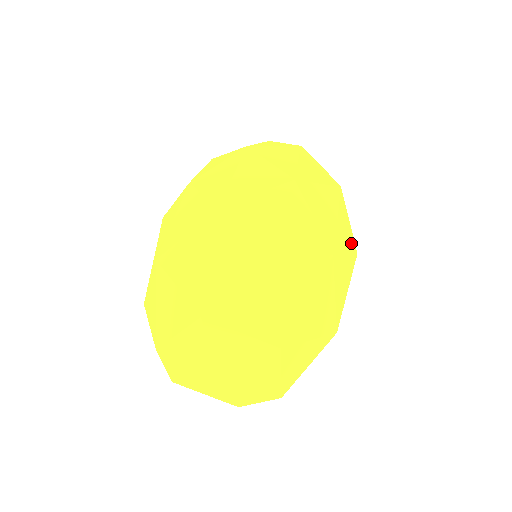
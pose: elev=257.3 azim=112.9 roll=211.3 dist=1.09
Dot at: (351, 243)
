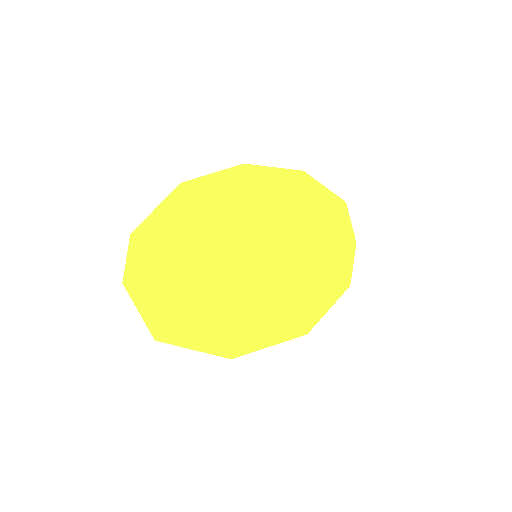
Dot at: (335, 283)
